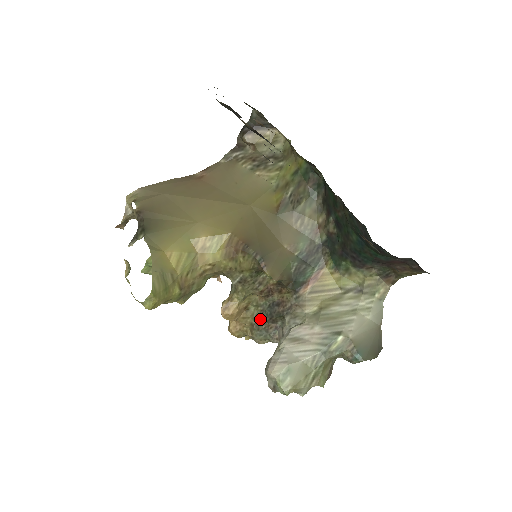
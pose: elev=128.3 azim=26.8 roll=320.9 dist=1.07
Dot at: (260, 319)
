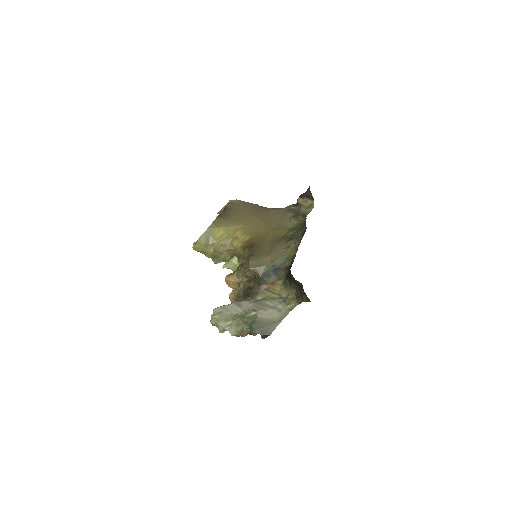
Dot at: (241, 294)
